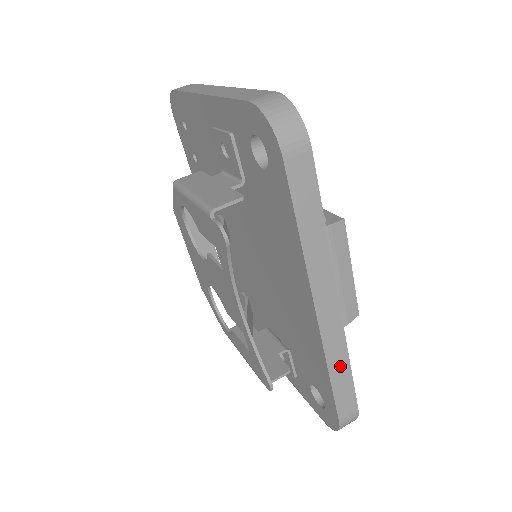
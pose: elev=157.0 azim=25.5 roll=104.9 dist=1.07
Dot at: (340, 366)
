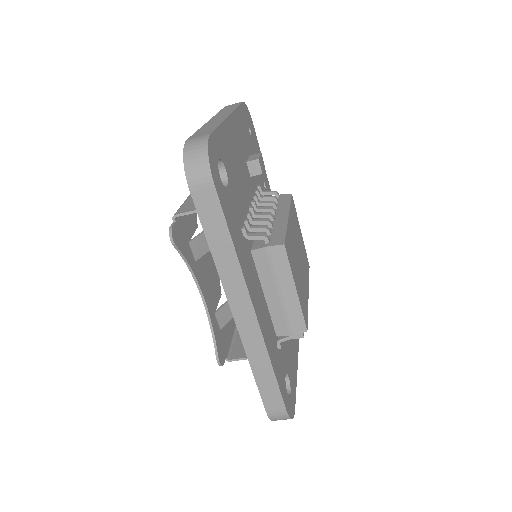
Dot at: (262, 366)
